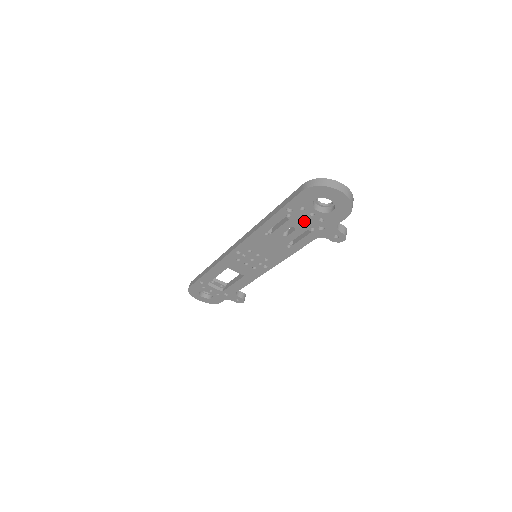
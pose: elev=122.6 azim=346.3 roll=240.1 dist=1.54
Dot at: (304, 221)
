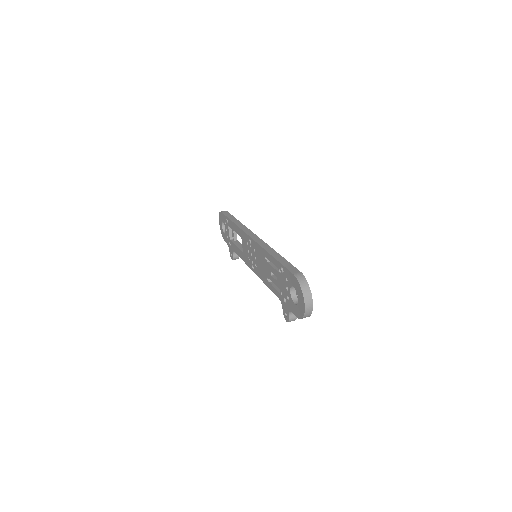
Dot at: (282, 284)
